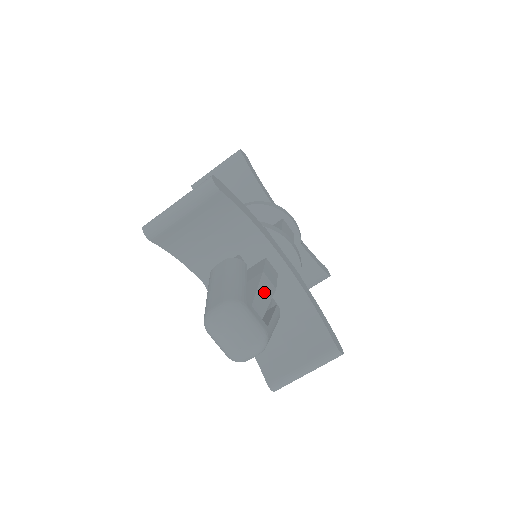
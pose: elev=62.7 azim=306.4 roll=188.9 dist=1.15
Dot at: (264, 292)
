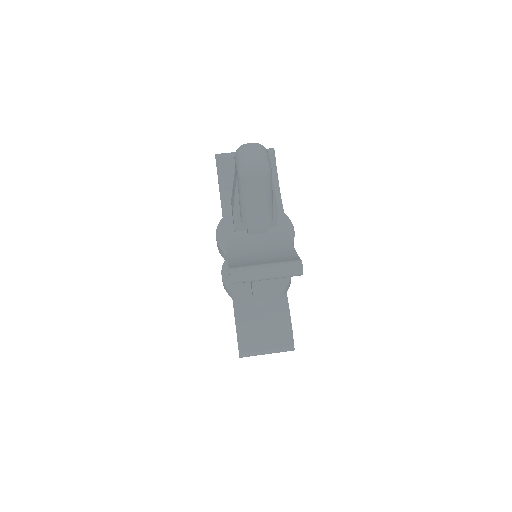
Dot at: occluded
